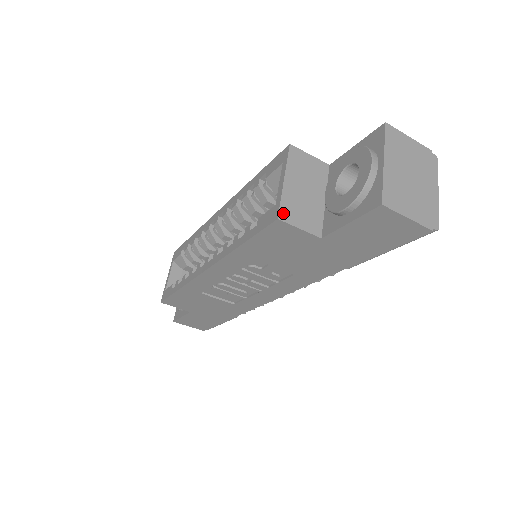
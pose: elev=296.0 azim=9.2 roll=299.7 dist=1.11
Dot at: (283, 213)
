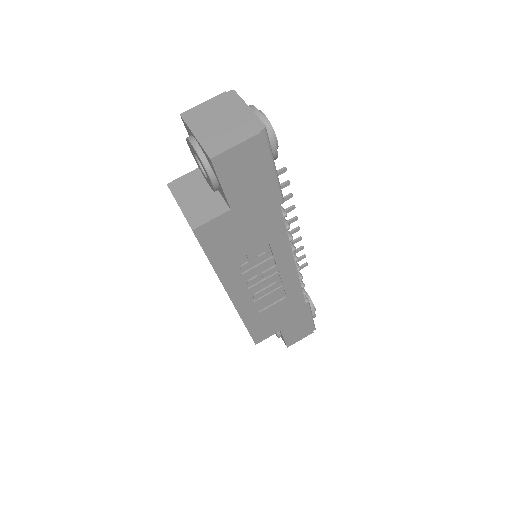
Dot at: (193, 224)
